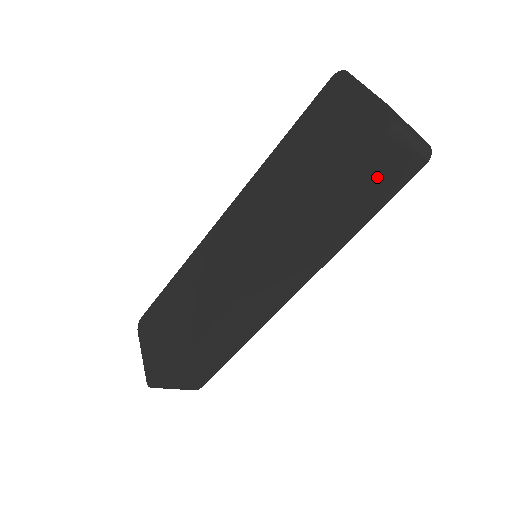
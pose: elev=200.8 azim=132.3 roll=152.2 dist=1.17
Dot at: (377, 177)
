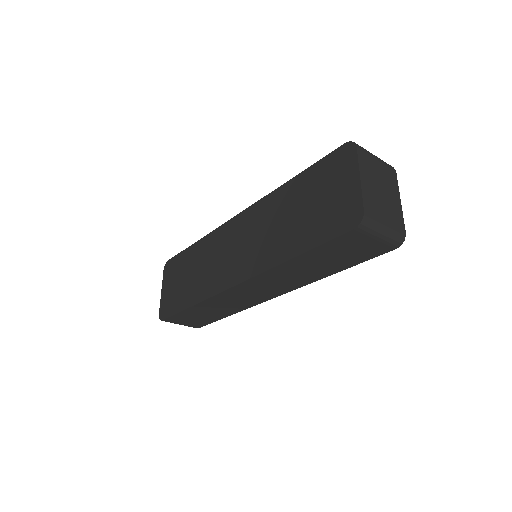
Dot at: (348, 249)
